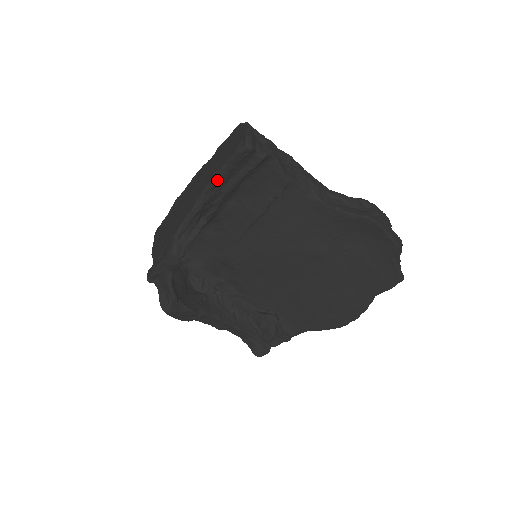
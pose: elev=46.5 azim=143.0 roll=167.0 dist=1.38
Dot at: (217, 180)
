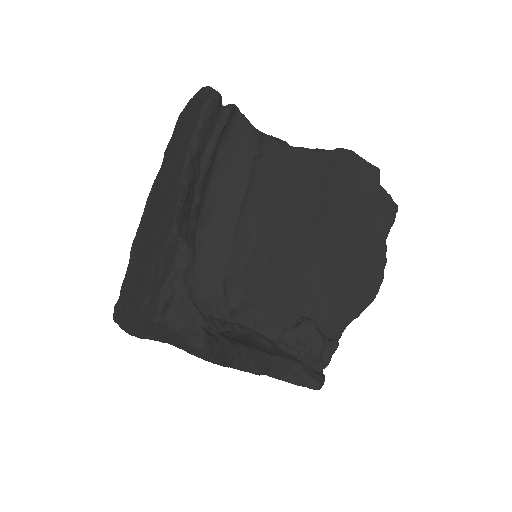
Dot at: (194, 148)
